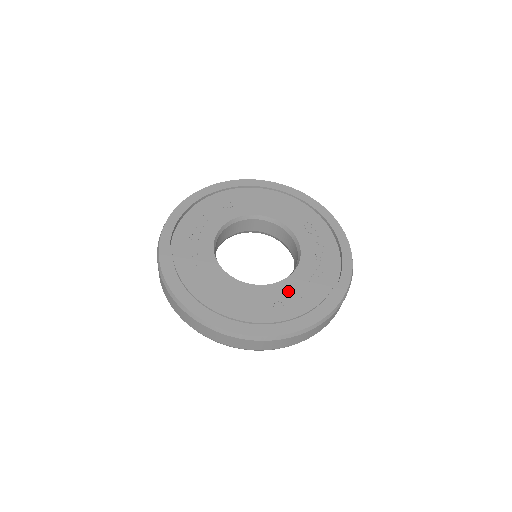
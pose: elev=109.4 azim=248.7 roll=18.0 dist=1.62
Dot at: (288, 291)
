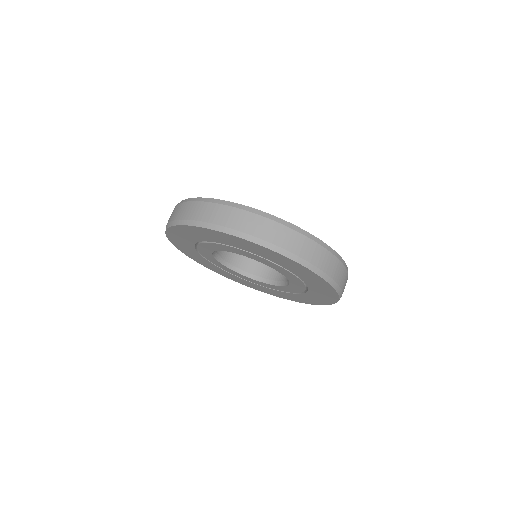
Dot at: occluded
